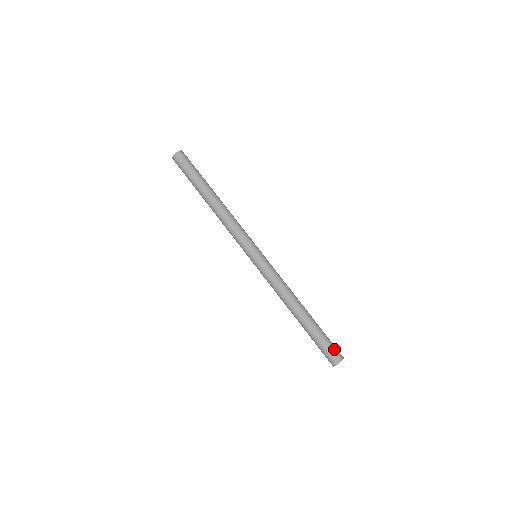
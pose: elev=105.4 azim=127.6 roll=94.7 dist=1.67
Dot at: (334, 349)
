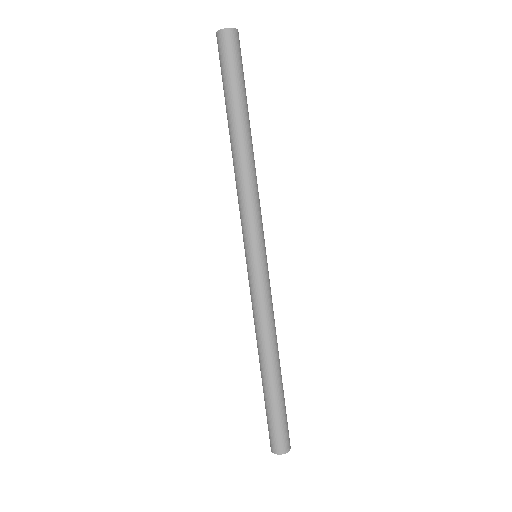
Dot at: (284, 435)
